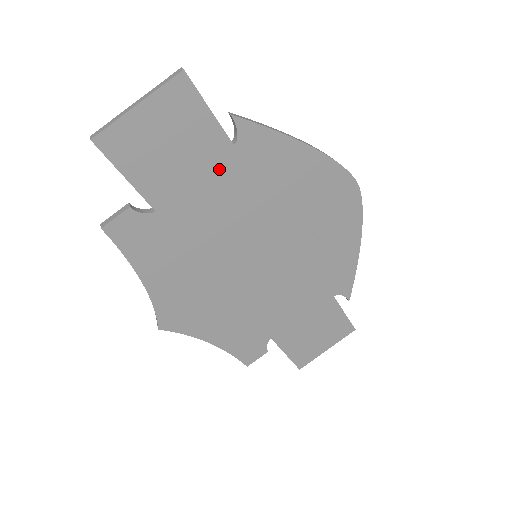
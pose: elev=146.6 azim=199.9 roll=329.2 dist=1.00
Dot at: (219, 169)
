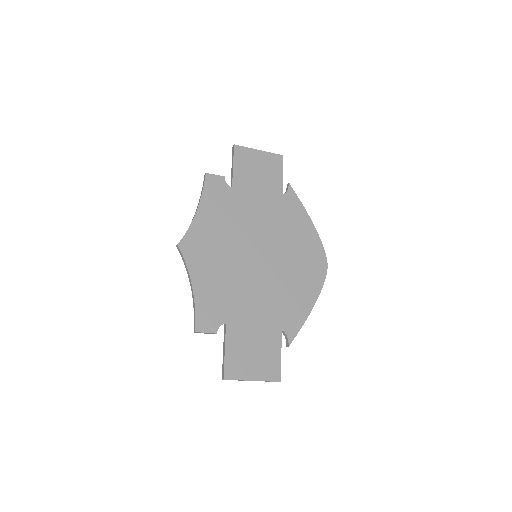
Dot at: (270, 197)
